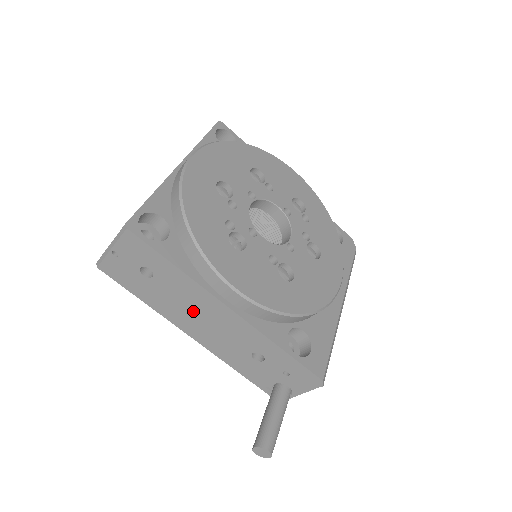
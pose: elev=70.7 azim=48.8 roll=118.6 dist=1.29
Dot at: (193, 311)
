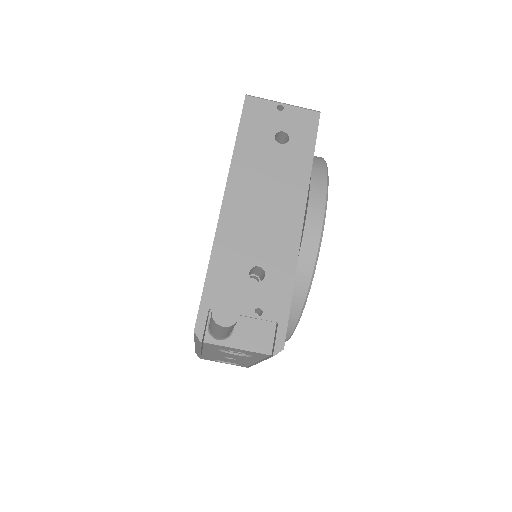
Dot at: (267, 191)
